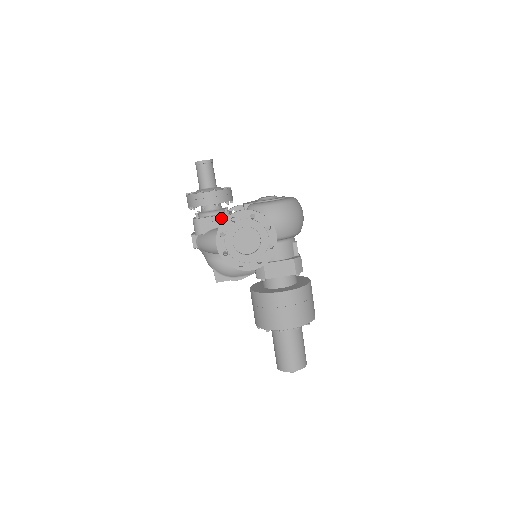
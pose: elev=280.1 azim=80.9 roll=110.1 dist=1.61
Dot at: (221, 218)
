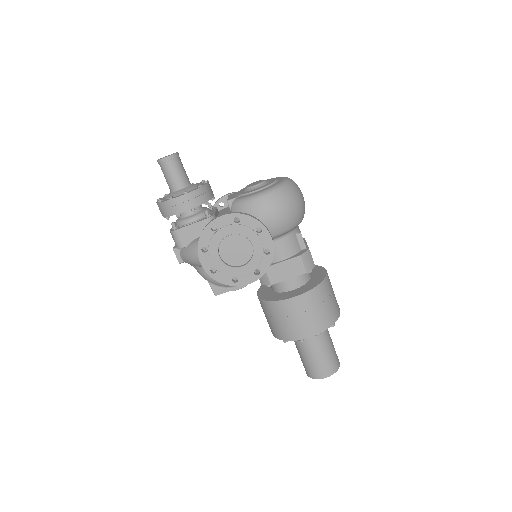
Dot at: (202, 224)
